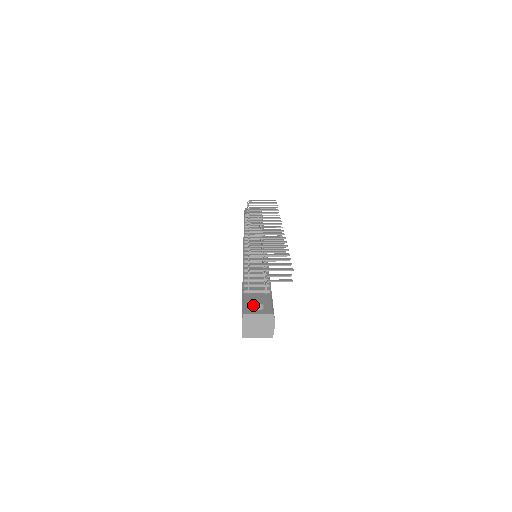
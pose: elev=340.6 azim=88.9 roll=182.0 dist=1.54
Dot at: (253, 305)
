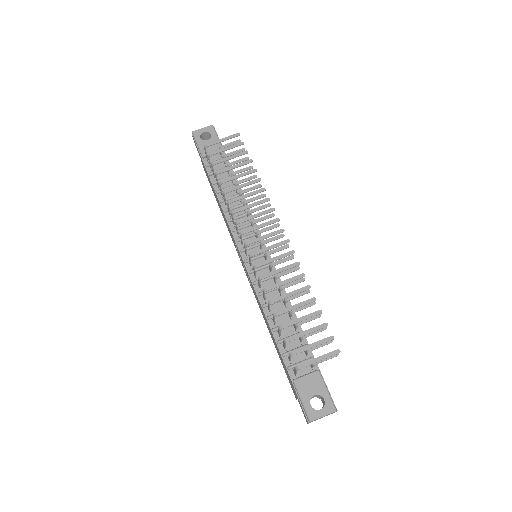
Dot at: occluded
